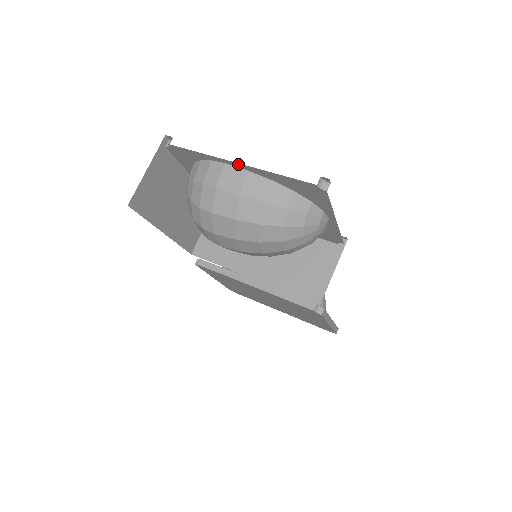
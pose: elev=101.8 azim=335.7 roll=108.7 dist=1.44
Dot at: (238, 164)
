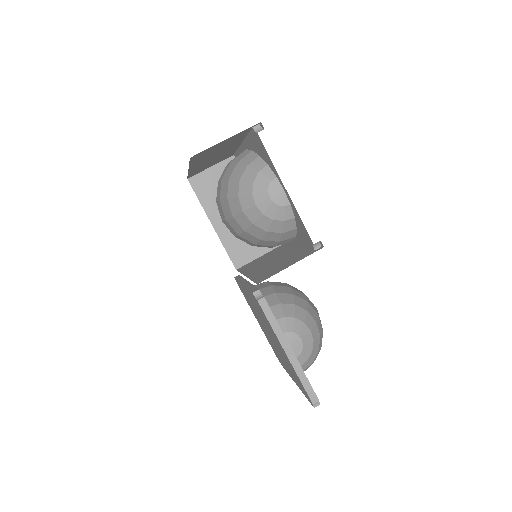
Dot at: (243, 144)
